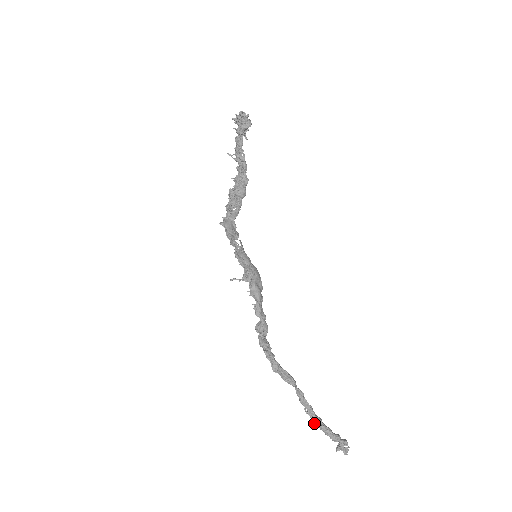
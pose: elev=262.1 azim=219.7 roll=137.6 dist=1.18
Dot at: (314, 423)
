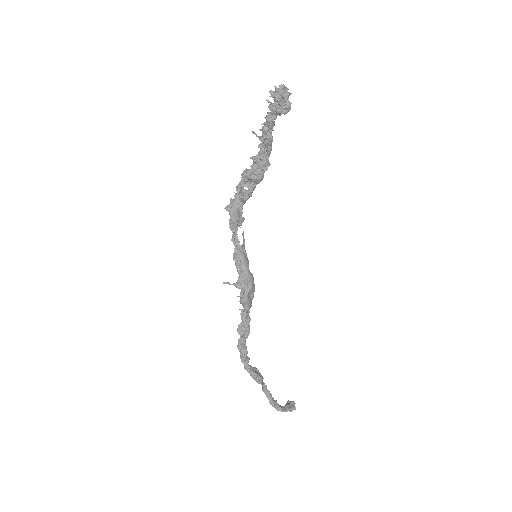
Dot at: (270, 404)
